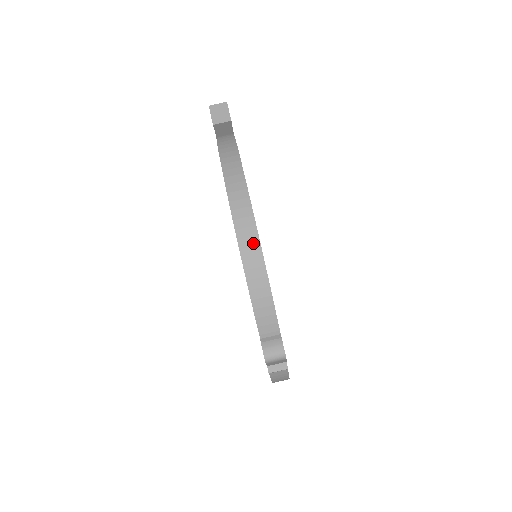
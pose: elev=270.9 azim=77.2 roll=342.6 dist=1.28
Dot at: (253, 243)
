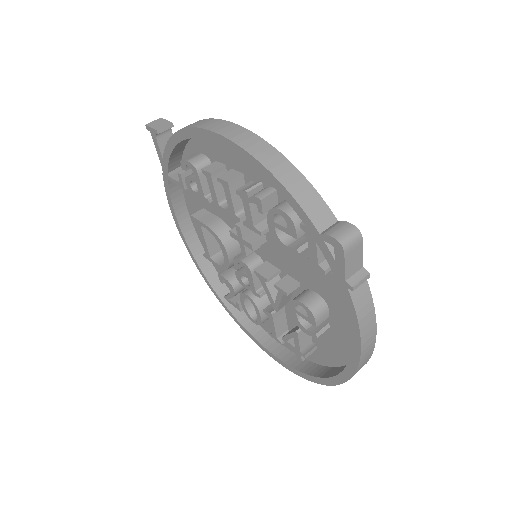
Dot at: (255, 141)
